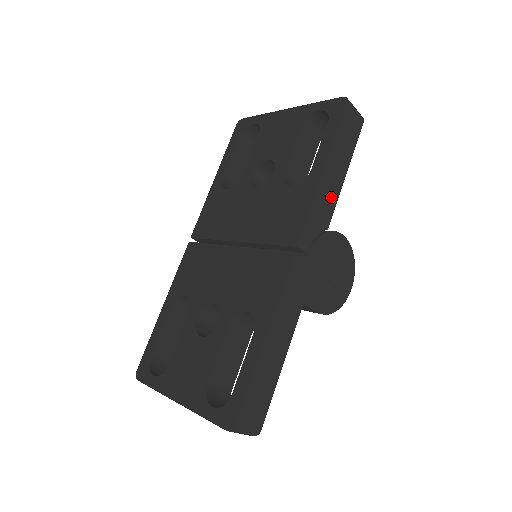
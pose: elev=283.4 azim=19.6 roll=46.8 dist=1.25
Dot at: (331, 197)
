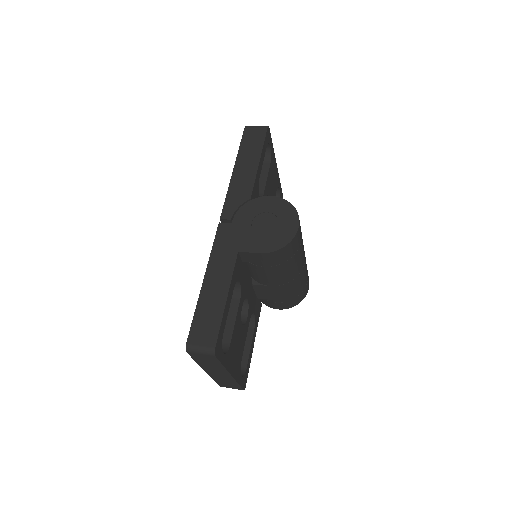
Dot at: (247, 180)
